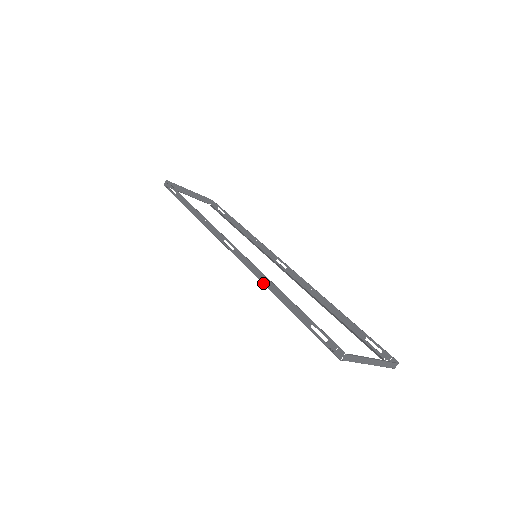
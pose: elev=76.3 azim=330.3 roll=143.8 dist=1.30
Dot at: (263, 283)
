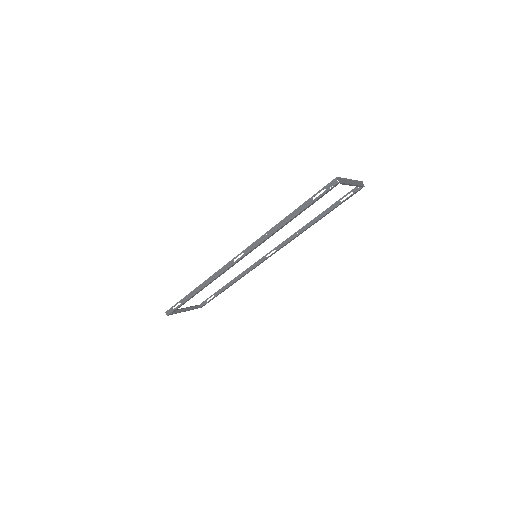
Dot at: (274, 232)
